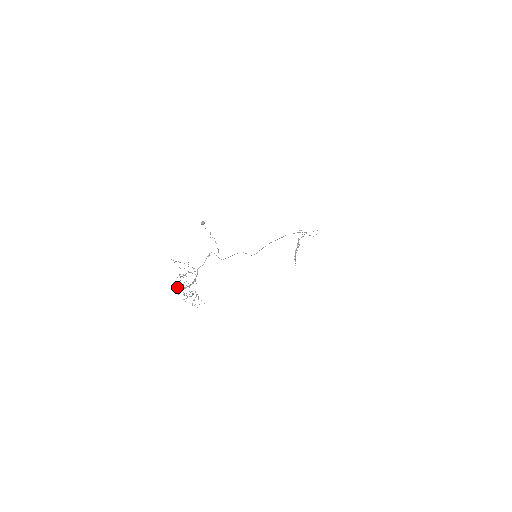
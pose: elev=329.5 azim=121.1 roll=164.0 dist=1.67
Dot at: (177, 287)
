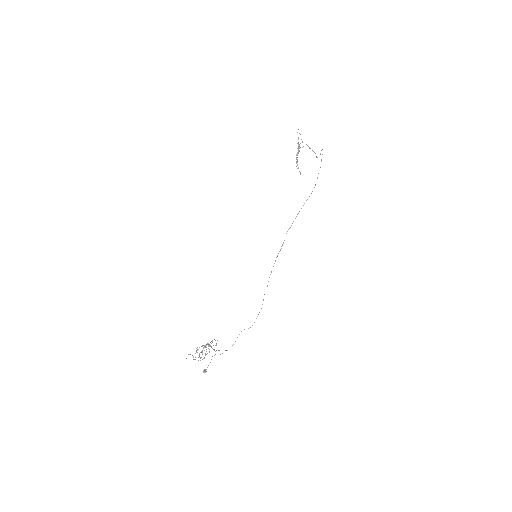
Dot at: occluded
